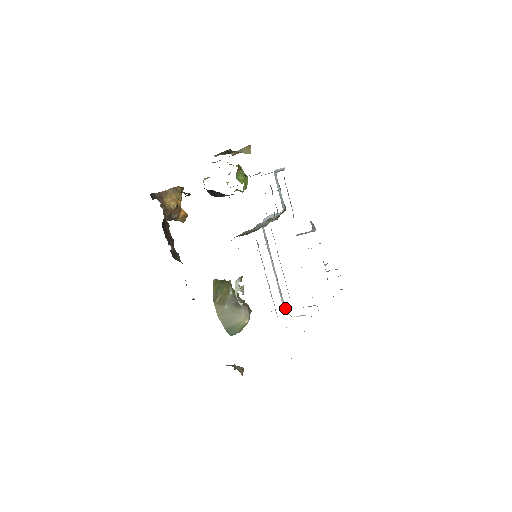
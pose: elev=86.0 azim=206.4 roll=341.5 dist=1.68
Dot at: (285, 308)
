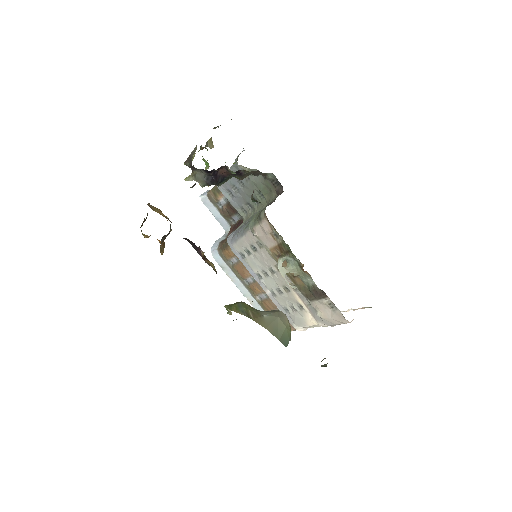
Dot at: occluded
